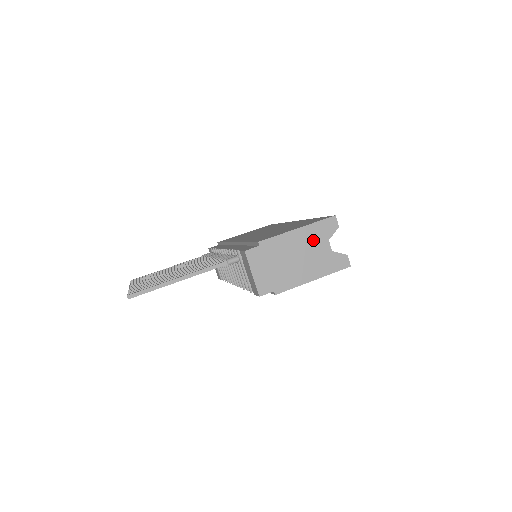
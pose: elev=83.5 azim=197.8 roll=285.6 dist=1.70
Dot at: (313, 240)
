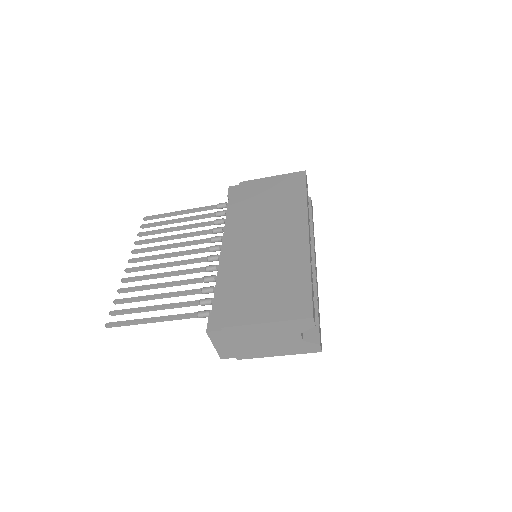
Dot at: (282, 332)
